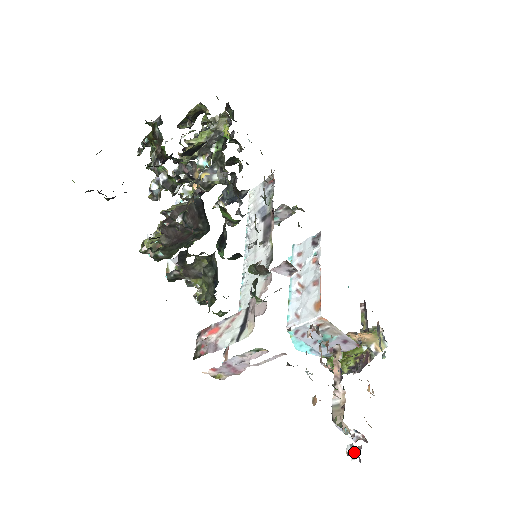
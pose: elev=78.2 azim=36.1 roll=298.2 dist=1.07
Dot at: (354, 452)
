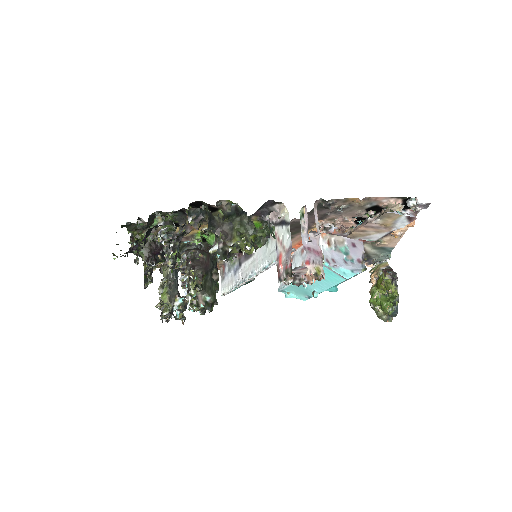
Dot at: (413, 201)
